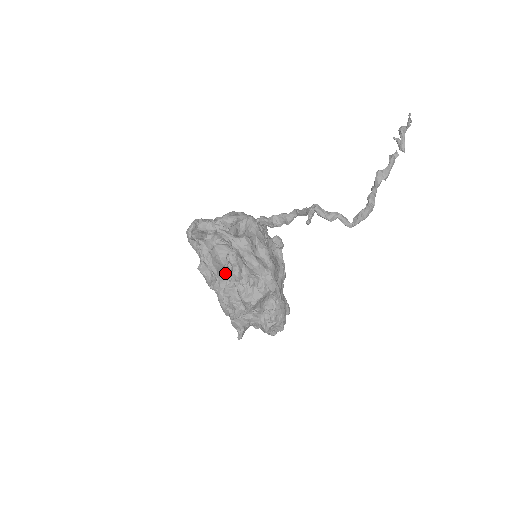
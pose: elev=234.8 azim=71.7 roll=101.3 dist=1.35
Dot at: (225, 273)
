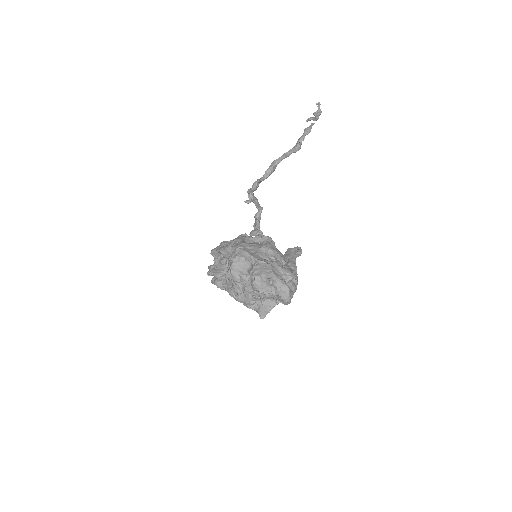
Dot at: occluded
